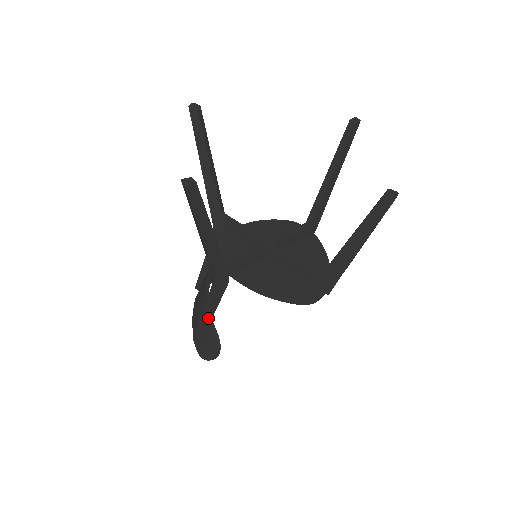
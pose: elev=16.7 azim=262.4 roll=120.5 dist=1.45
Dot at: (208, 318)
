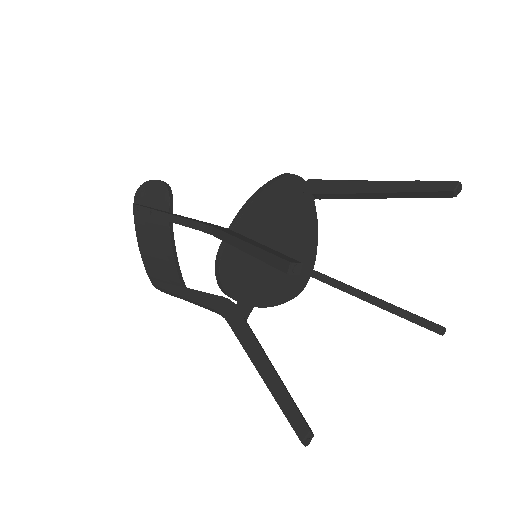
Dot at: occluded
